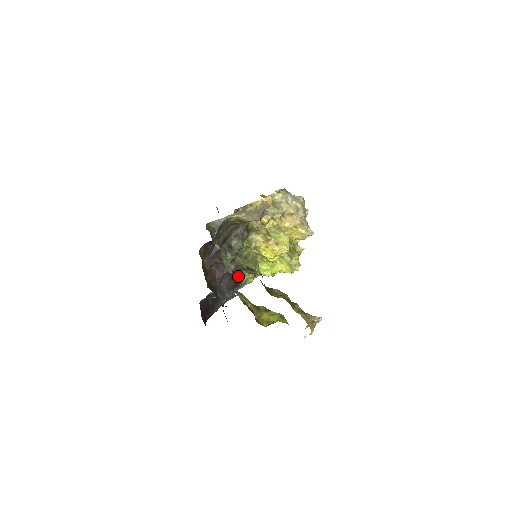
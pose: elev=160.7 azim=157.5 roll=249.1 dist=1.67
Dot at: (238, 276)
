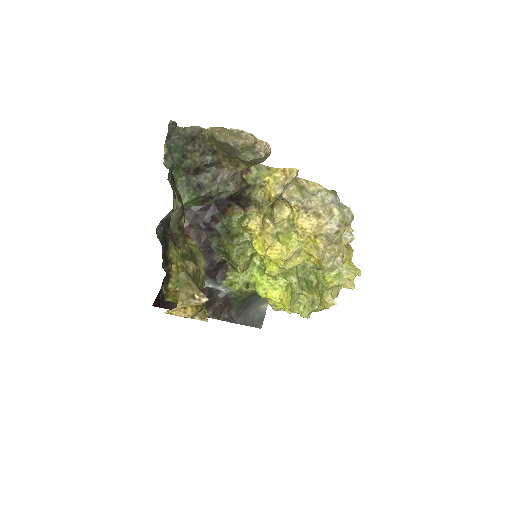
Dot at: (223, 269)
